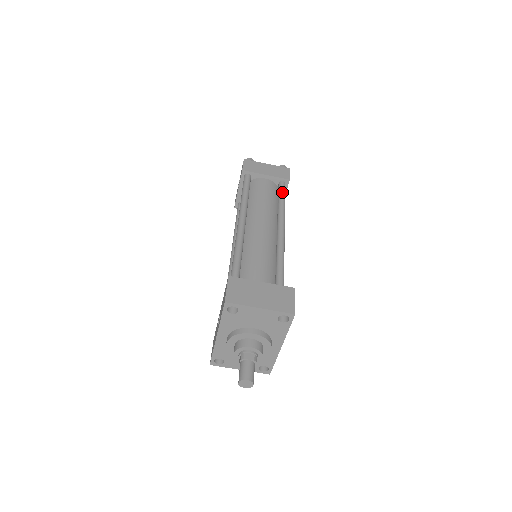
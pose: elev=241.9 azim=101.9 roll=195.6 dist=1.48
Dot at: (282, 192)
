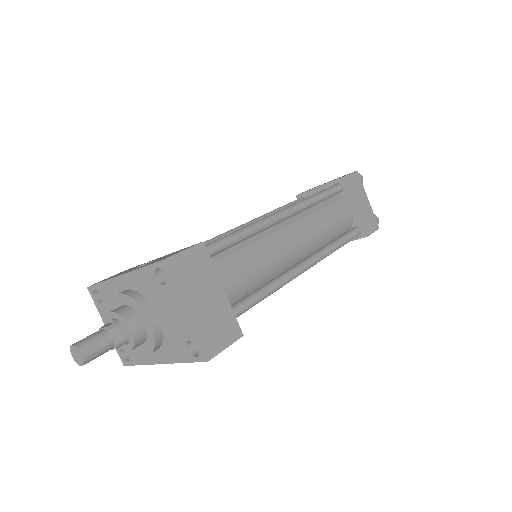
Dot at: (349, 237)
